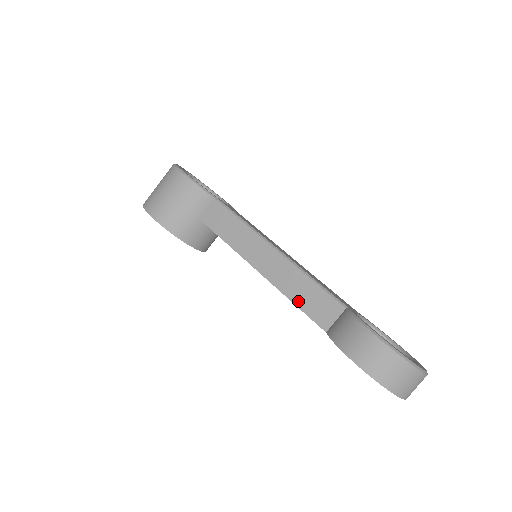
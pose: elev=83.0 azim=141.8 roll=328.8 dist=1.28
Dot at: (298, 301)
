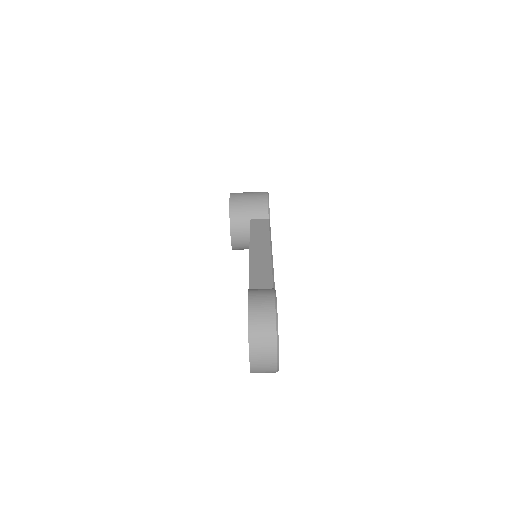
Dot at: (253, 273)
